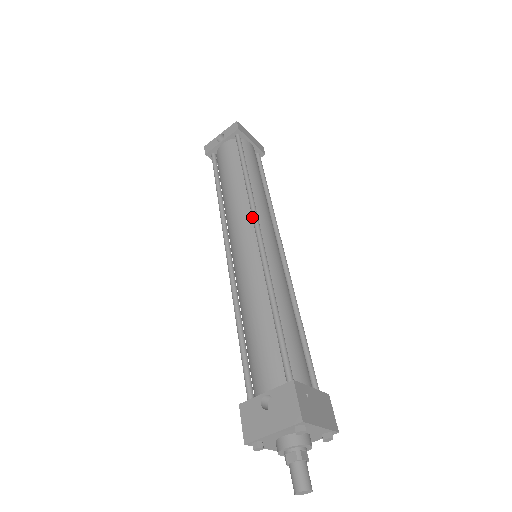
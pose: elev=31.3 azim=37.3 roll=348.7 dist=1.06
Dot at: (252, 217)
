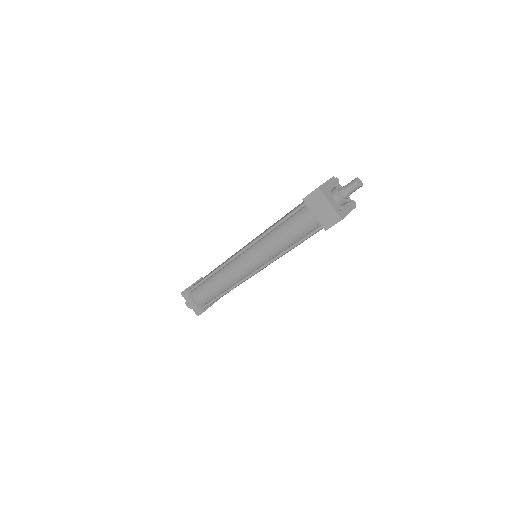
Dot at: occluded
